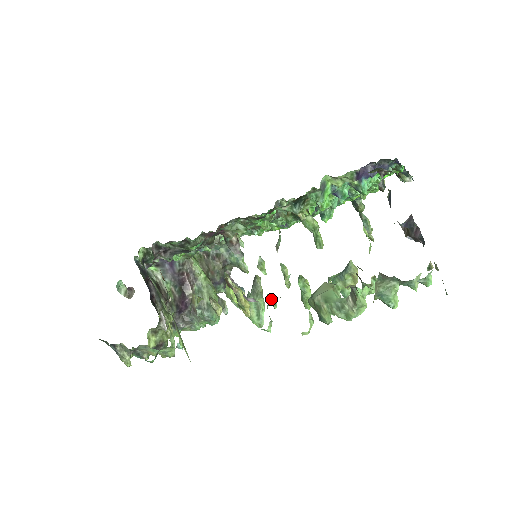
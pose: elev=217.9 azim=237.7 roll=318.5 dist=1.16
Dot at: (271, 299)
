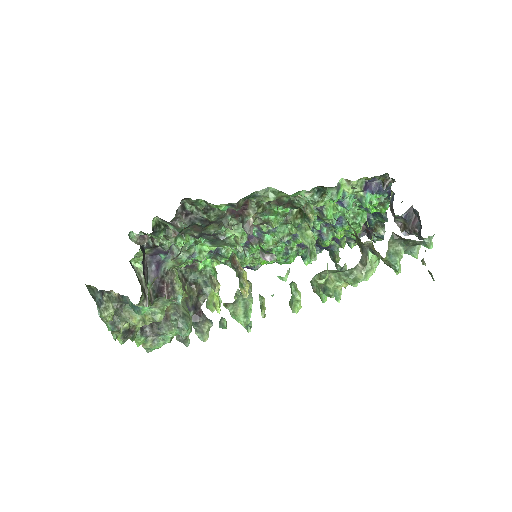
Dot at: occluded
